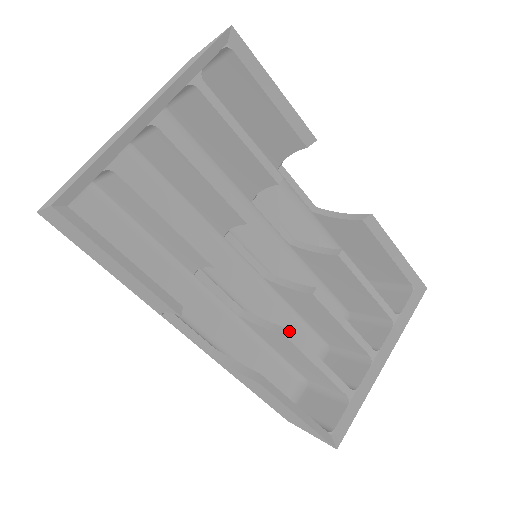
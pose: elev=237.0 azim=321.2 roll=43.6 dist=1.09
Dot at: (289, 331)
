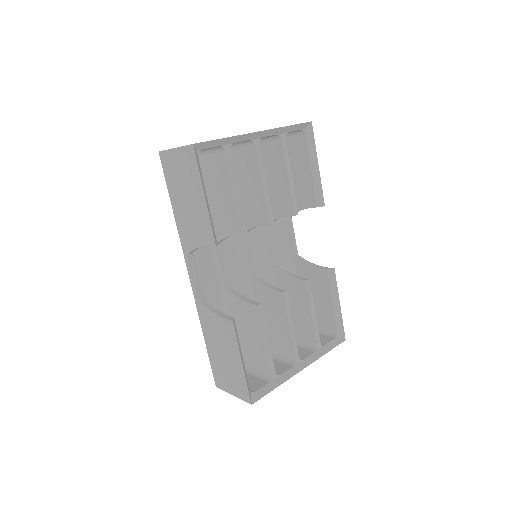
Dot at: (261, 304)
